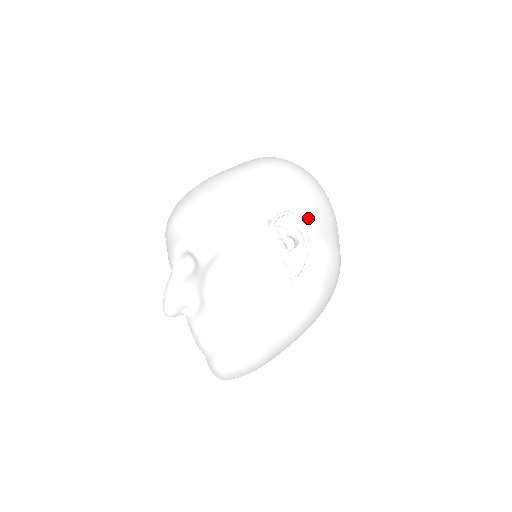
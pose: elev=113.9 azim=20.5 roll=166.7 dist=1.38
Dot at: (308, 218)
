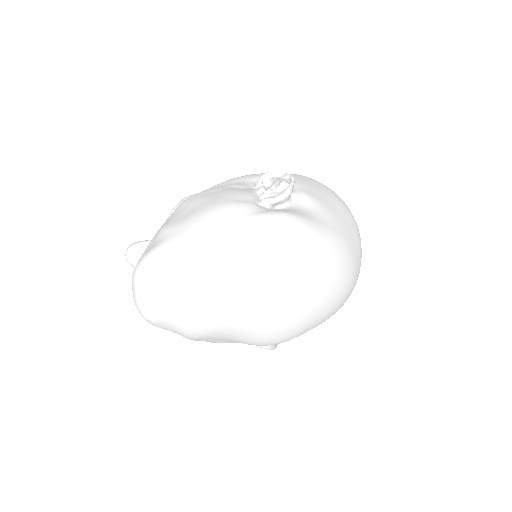
Dot at: (306, 188)
